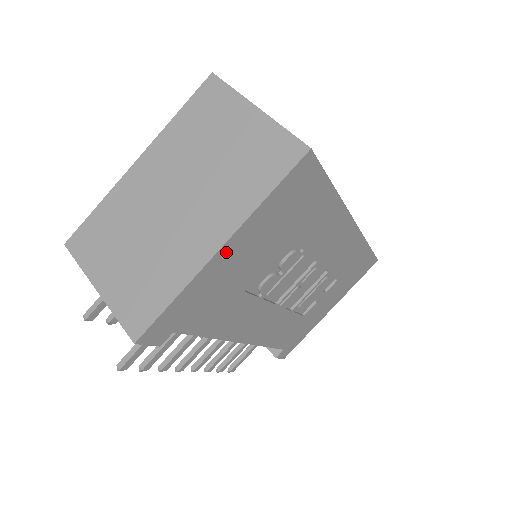
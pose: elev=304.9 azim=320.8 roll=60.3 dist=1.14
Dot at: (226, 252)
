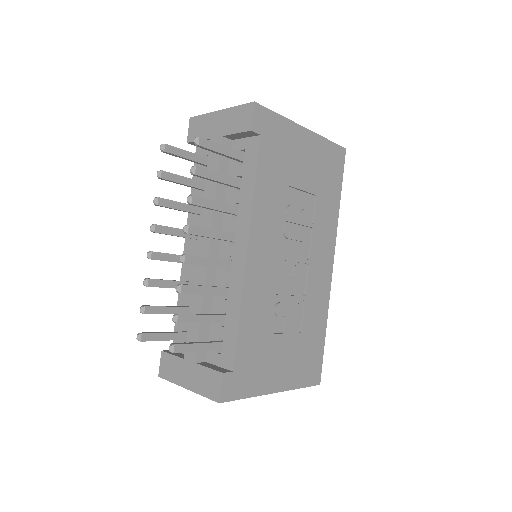
Dot at: (305, 136)
